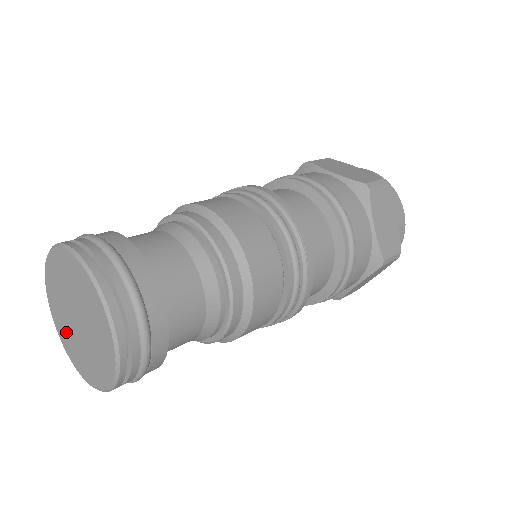
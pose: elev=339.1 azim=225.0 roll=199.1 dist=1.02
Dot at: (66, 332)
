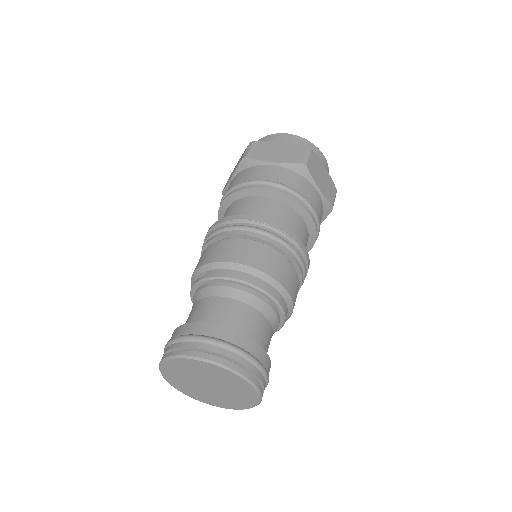
Dot at: (179, 377)
